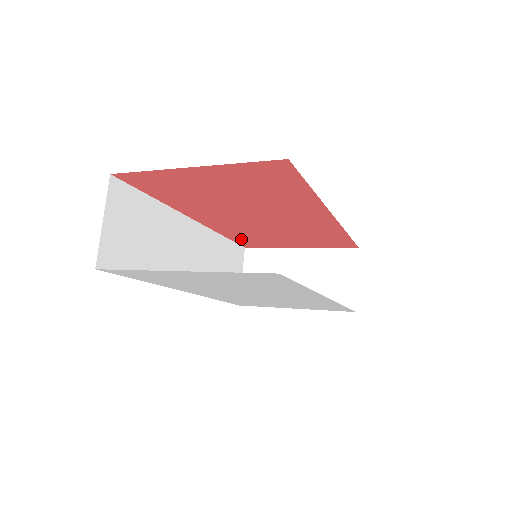
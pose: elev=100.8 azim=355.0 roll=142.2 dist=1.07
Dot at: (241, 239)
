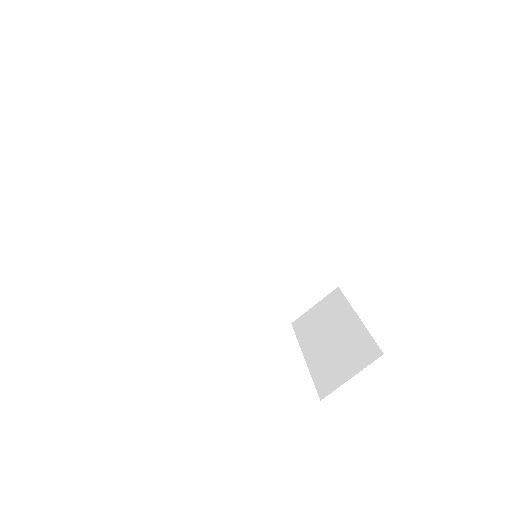
Dot at: occluded
